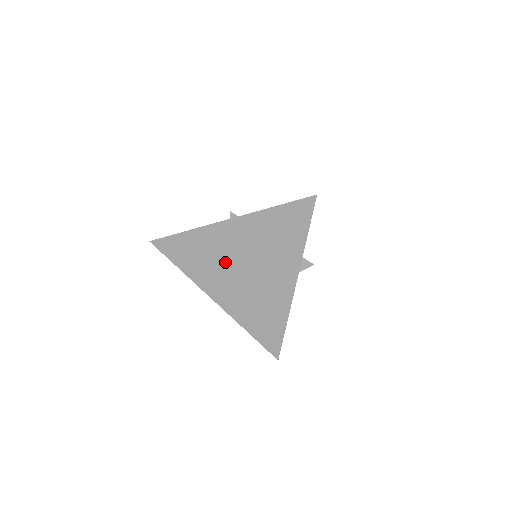
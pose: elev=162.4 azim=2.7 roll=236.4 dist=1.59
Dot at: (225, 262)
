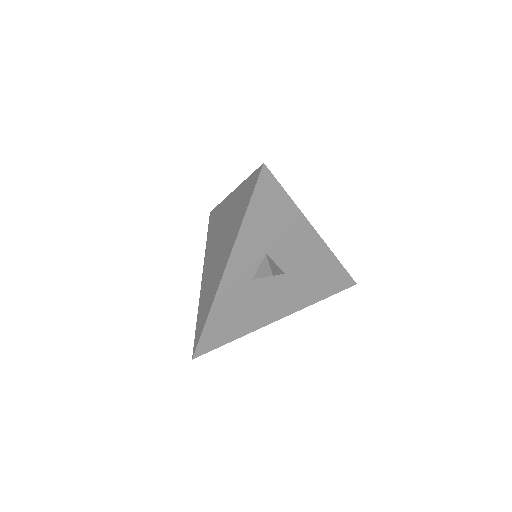
Dot at: (217, 236)
